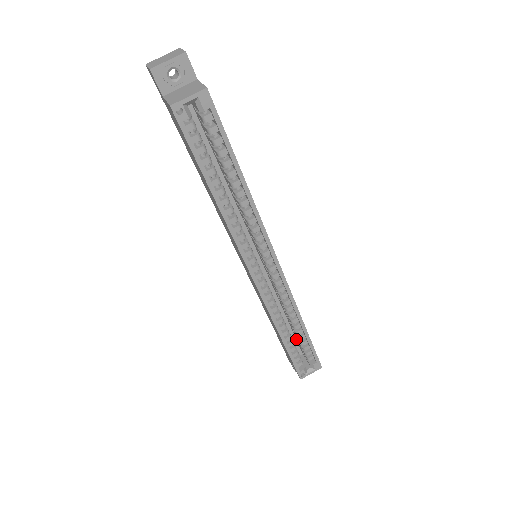
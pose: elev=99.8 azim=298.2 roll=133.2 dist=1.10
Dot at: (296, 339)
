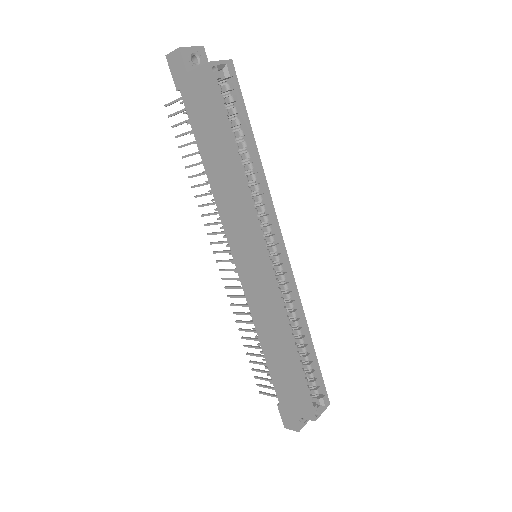
Dot at: occluded
